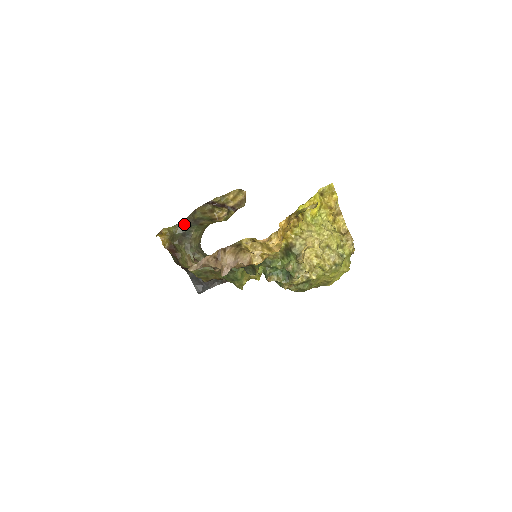
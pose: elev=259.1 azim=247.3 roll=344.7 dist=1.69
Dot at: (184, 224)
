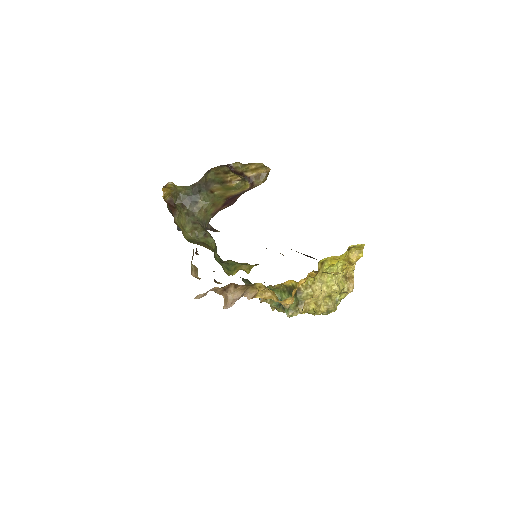
Dot at: (194, 187)
